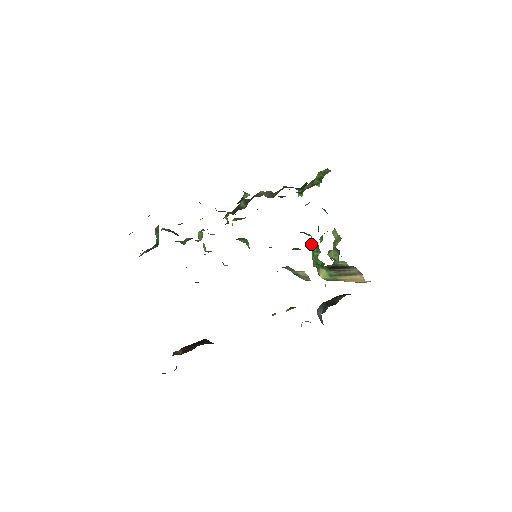
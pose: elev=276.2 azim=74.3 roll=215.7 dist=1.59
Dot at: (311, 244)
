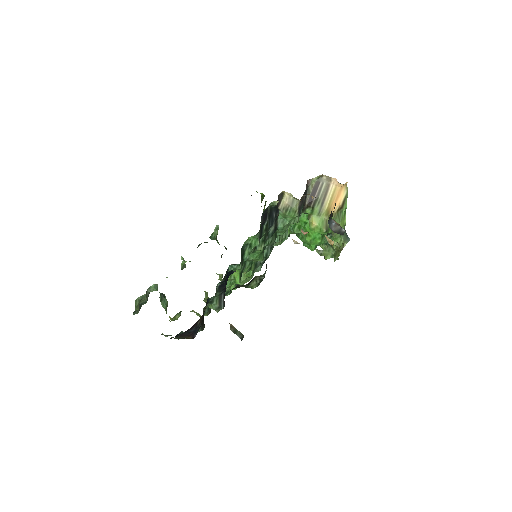
Dot at: (294, 231)
